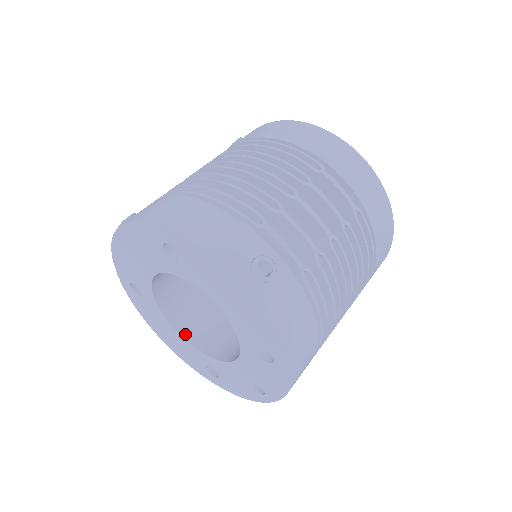
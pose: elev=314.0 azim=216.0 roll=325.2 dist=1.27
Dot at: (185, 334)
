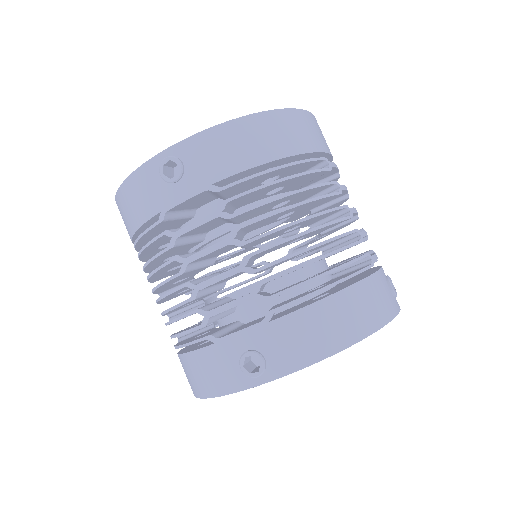
Dot at: occluded
